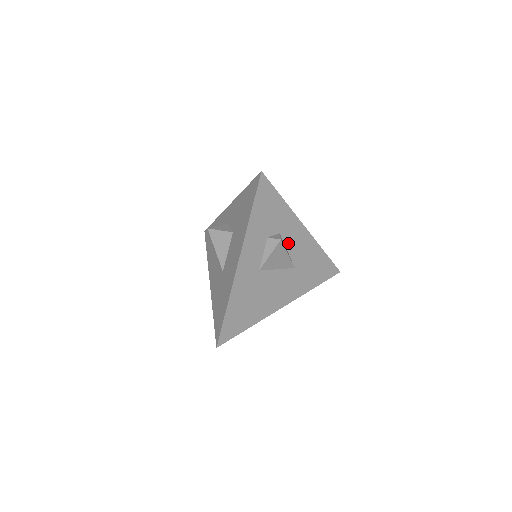
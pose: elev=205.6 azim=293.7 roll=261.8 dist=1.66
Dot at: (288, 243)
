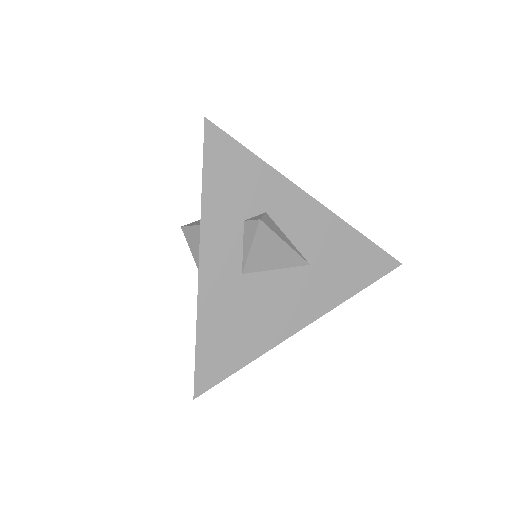
Dot at: (286, 226)
